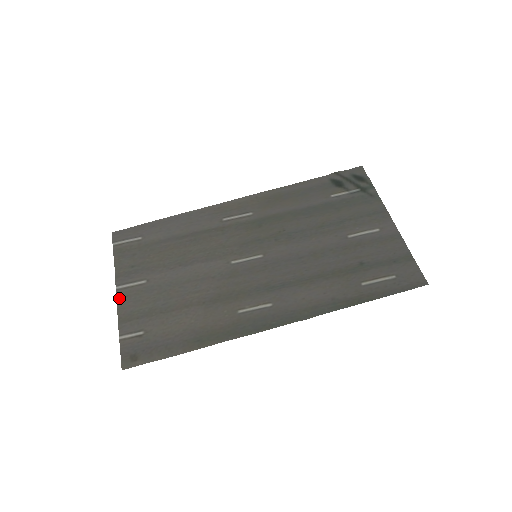
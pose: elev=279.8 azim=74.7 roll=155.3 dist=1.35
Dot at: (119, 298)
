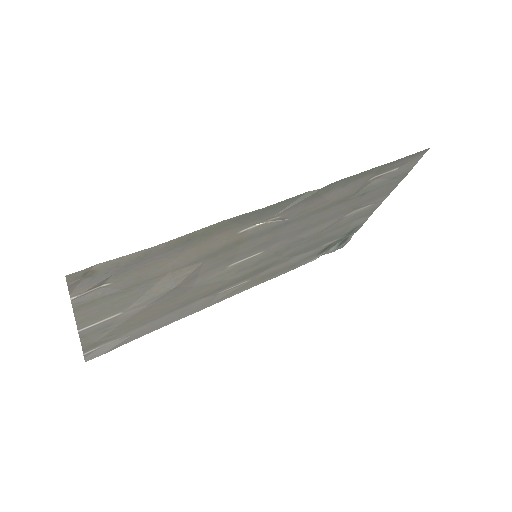
Dot at: (80, 323)
